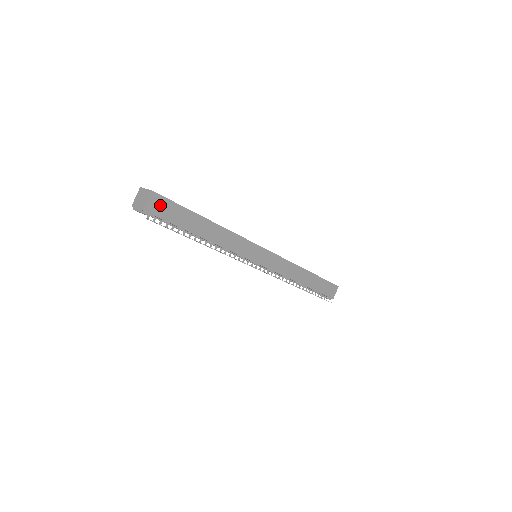
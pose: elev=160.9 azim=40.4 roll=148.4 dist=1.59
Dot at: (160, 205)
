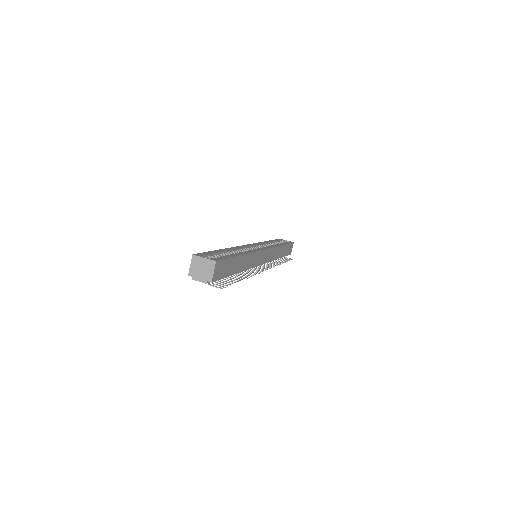
Dot at: (219, 269)
